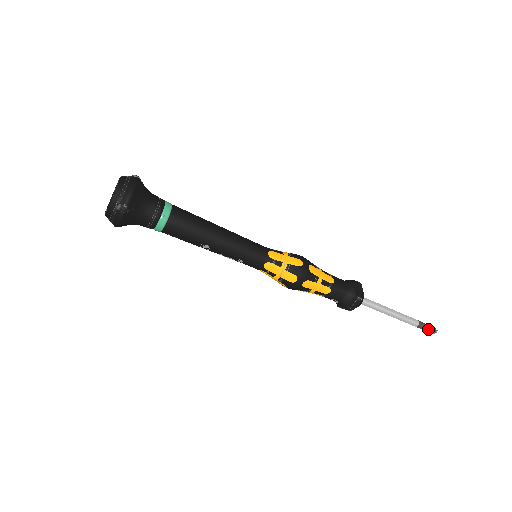
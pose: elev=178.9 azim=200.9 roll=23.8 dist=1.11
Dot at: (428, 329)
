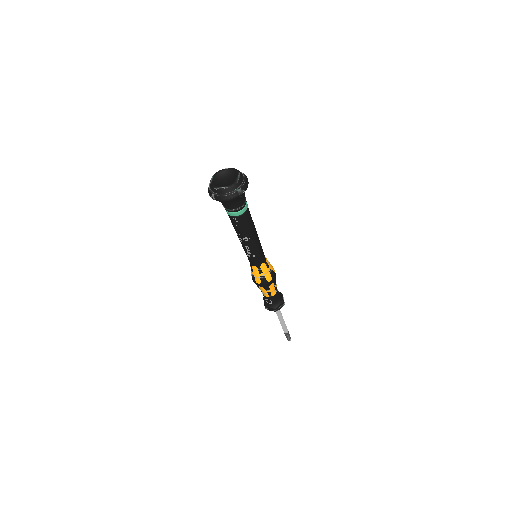
Dot at: (289, 337)
